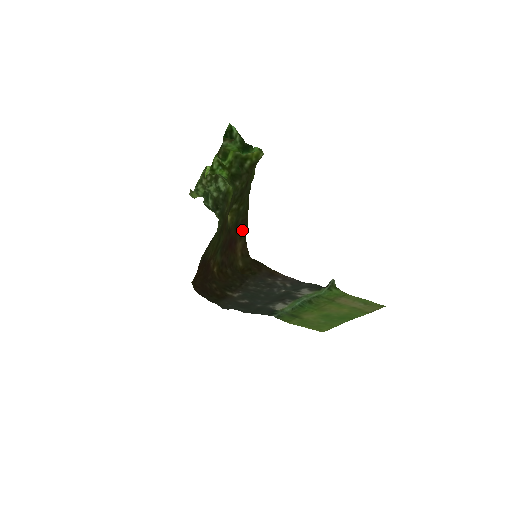
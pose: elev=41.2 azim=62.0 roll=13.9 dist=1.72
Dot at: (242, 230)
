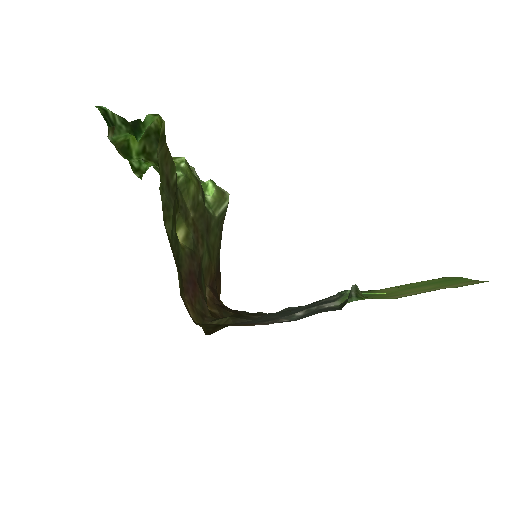
Dot at: (179, 276)
